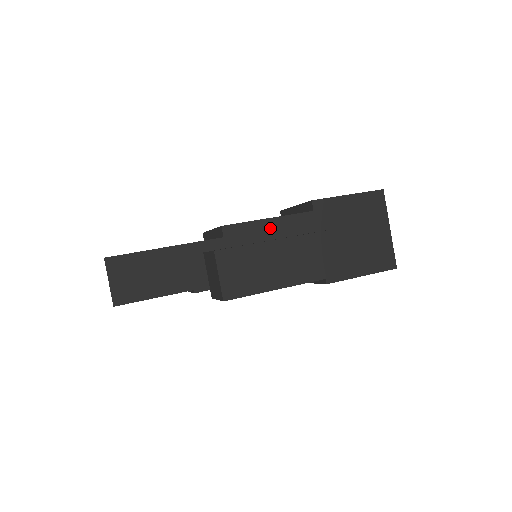
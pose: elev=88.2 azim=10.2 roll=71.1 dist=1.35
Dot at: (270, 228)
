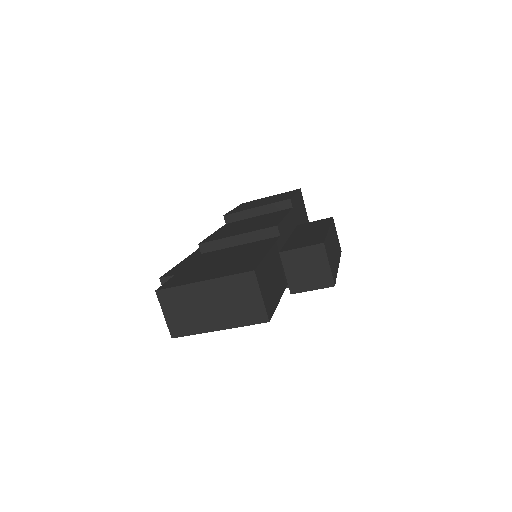
Dot at: (288, 224)
